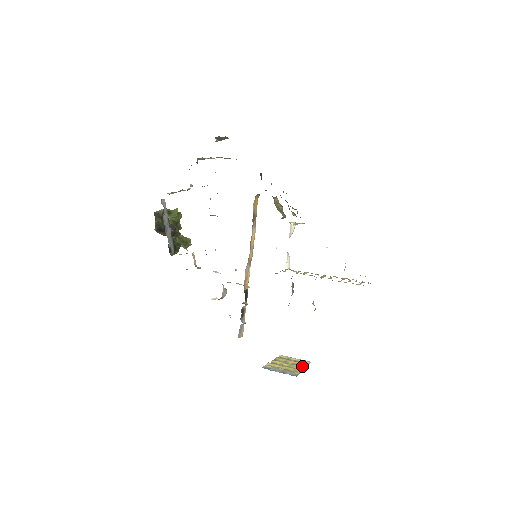
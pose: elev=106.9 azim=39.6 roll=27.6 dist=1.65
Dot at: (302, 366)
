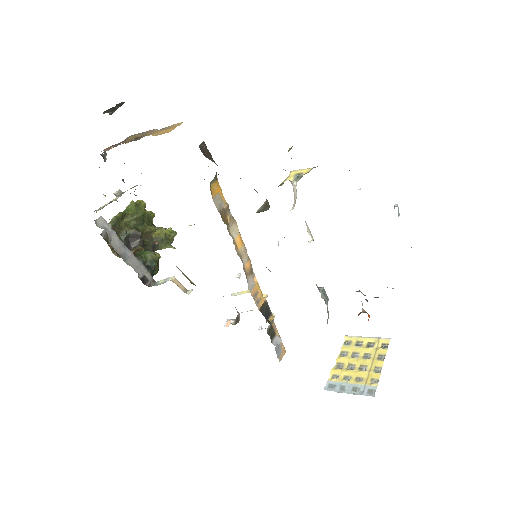
Dot at: (379, 357)
